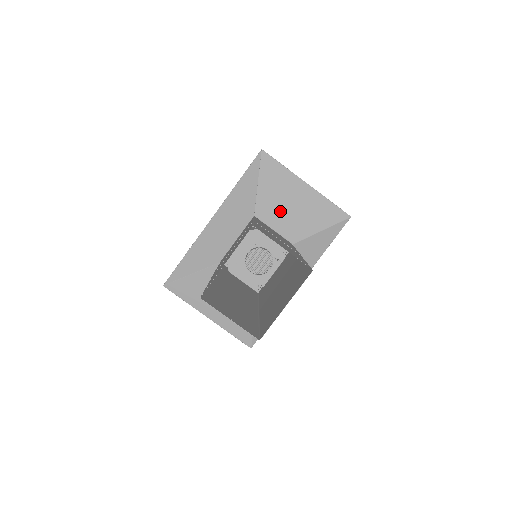
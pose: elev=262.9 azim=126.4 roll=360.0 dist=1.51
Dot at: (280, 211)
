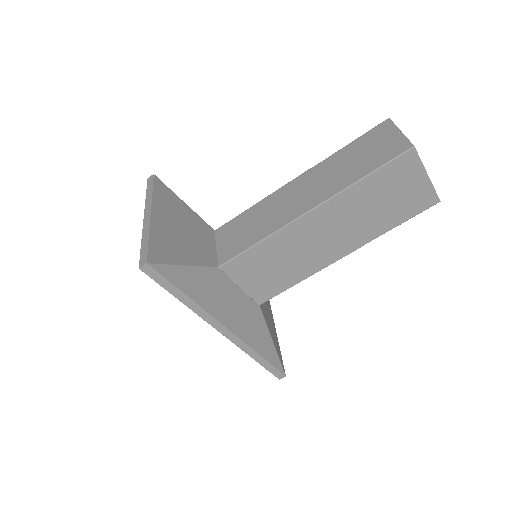
Dot at: occluded
